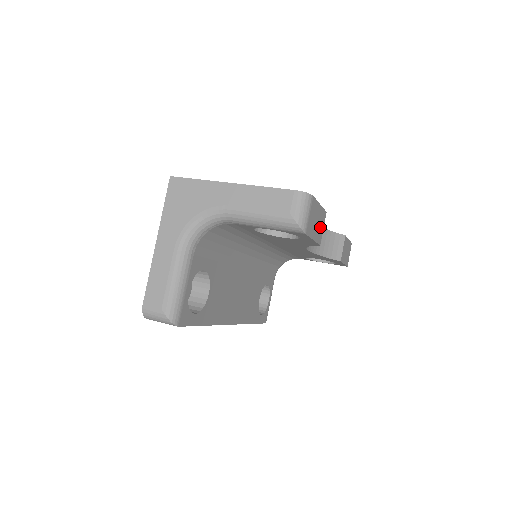
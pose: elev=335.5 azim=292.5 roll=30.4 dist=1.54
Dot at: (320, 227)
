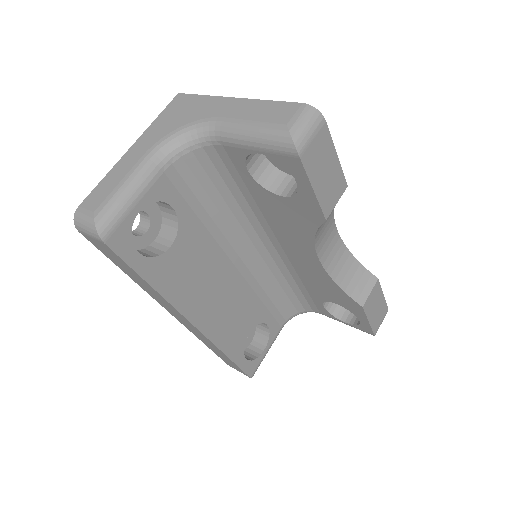
Dot at: (331, 191)
